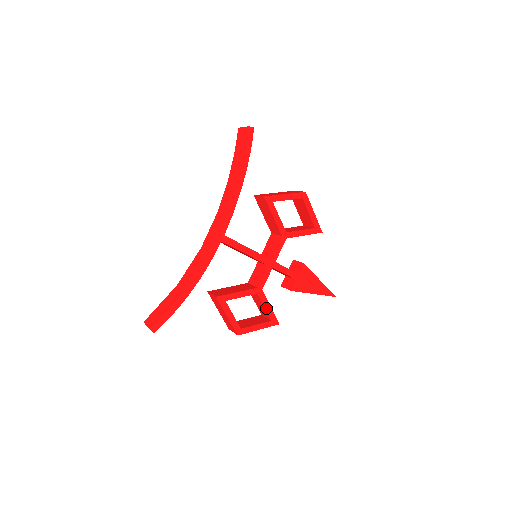
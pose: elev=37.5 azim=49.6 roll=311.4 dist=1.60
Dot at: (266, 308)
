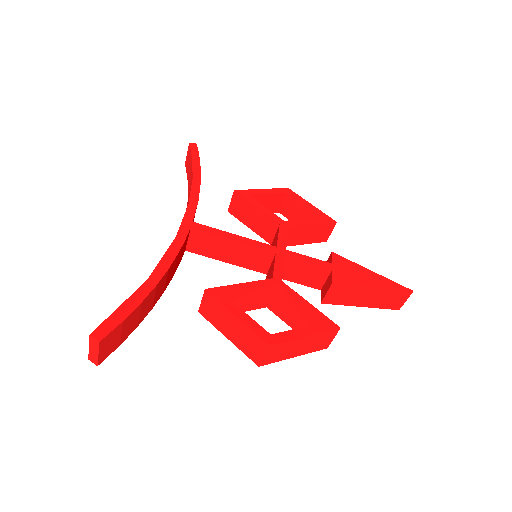
Dot at: (302, 305)
